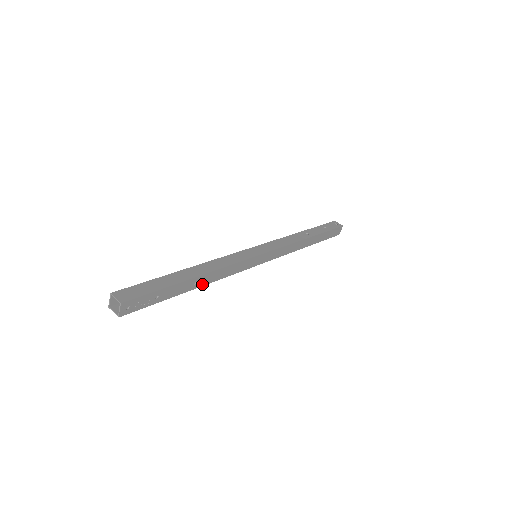
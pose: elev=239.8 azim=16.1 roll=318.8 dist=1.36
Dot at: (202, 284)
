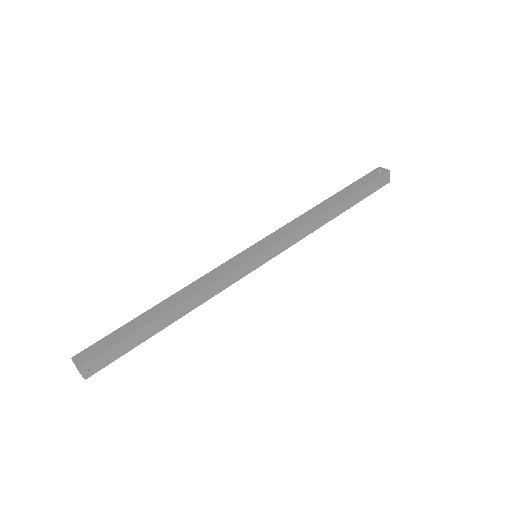
Dot at: (183, 314)
